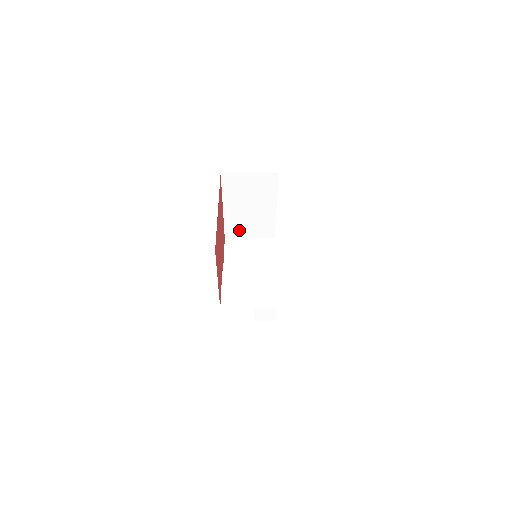
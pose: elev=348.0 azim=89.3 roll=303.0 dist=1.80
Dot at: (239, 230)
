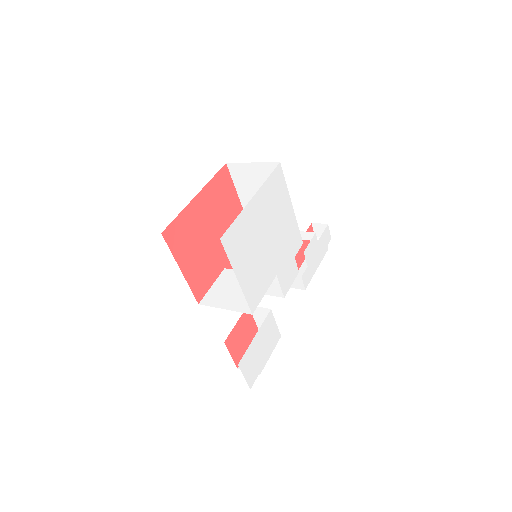
Dot at: occluded
